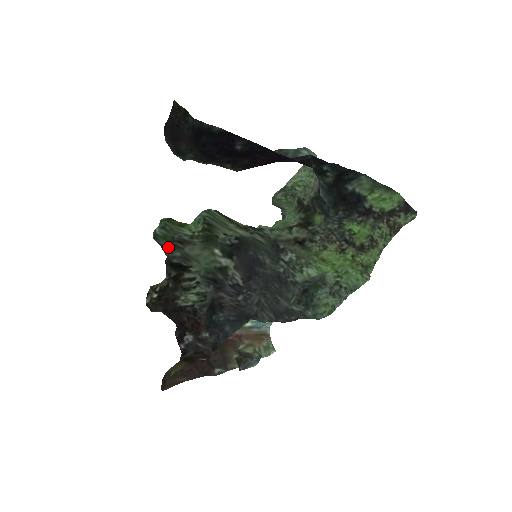
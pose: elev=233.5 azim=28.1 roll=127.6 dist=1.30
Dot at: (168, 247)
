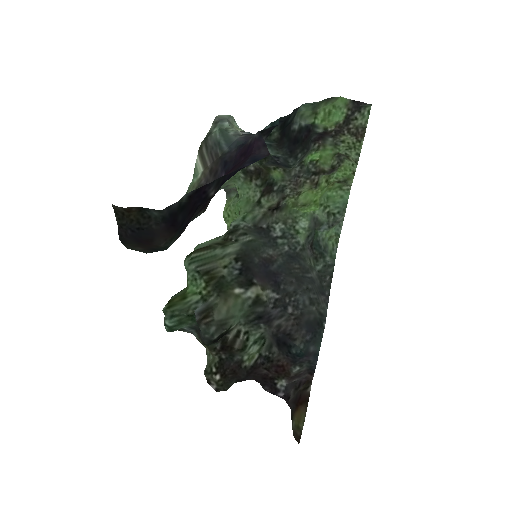
Dot at: (189, 327)
